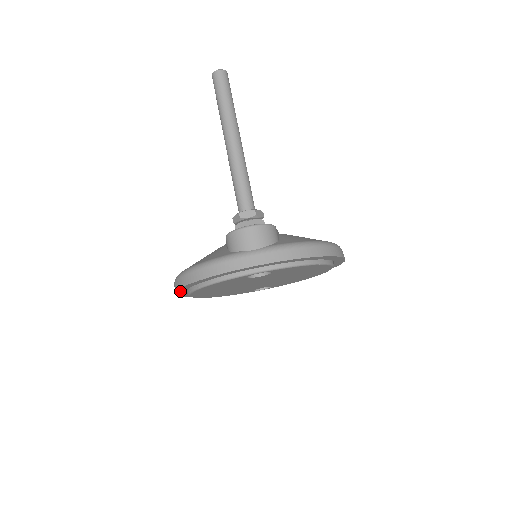
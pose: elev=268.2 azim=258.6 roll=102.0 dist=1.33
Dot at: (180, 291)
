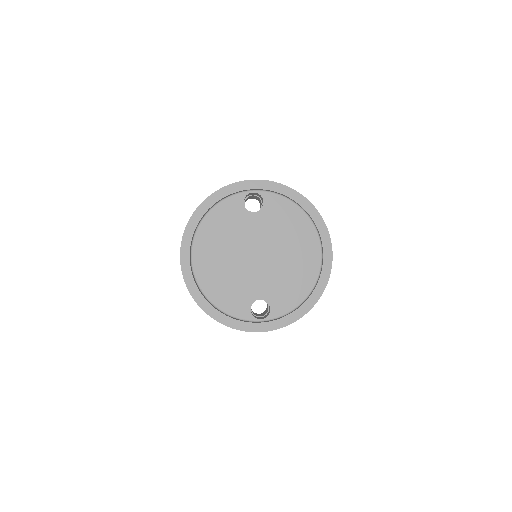
Dot at: (186, 239)
